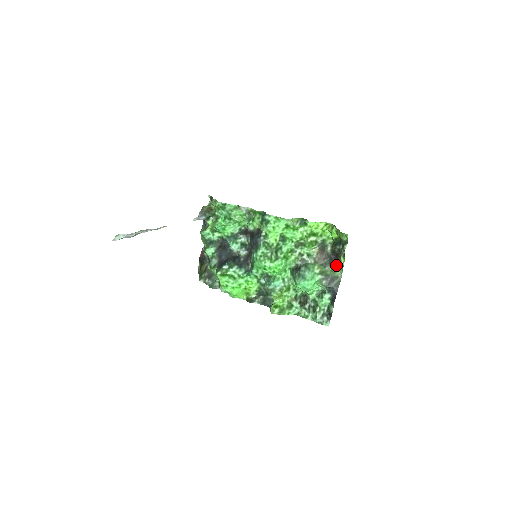
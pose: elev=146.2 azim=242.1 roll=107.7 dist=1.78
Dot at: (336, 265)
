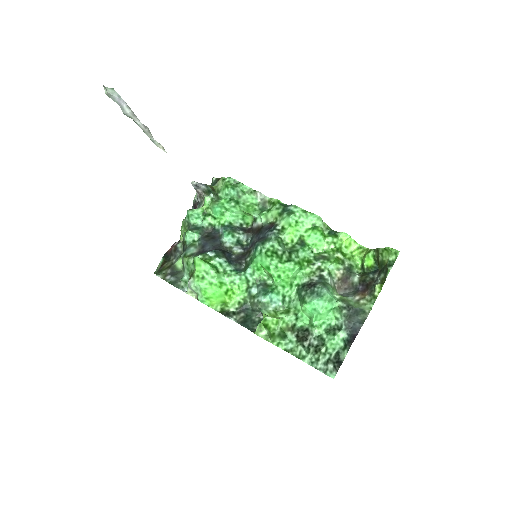
Dot at: (364, 296)
